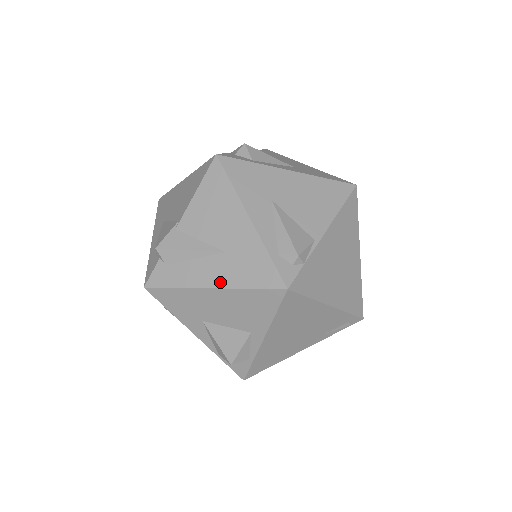
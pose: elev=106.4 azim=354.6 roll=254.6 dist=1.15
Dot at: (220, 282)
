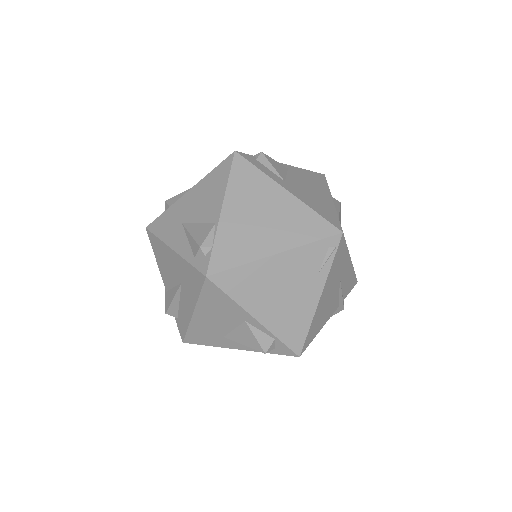
Dot at: (192, 305)
